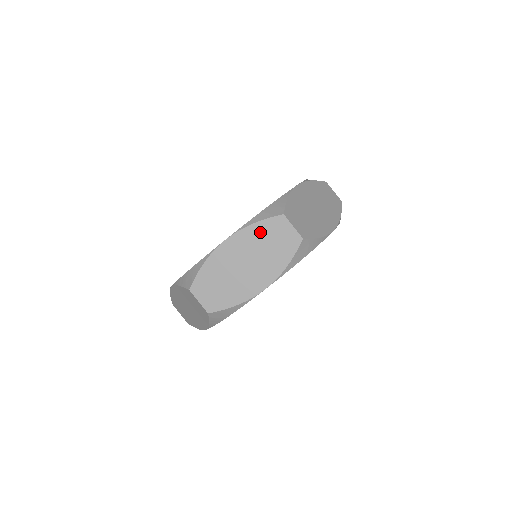
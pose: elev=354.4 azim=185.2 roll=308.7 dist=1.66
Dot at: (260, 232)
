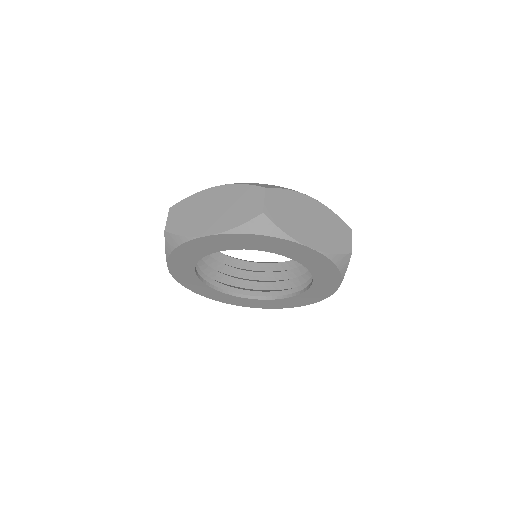
Dot at: (241, 192)
